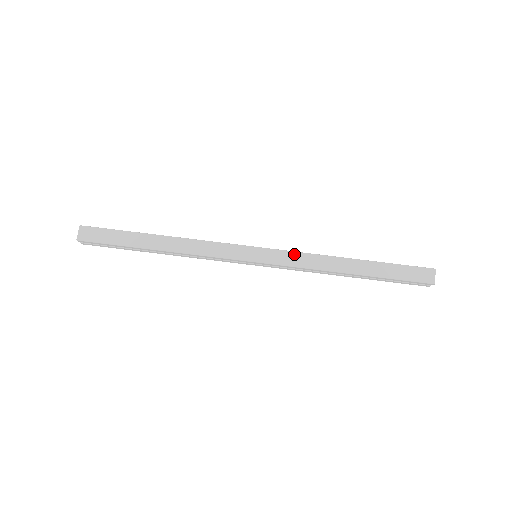
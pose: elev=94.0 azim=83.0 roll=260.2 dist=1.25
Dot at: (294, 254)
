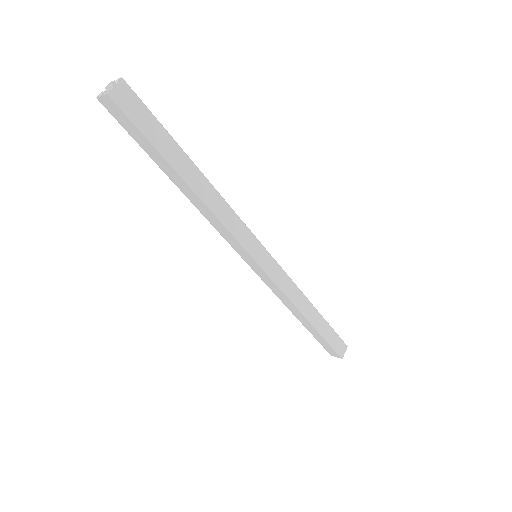
Dot at: (277, 288)
